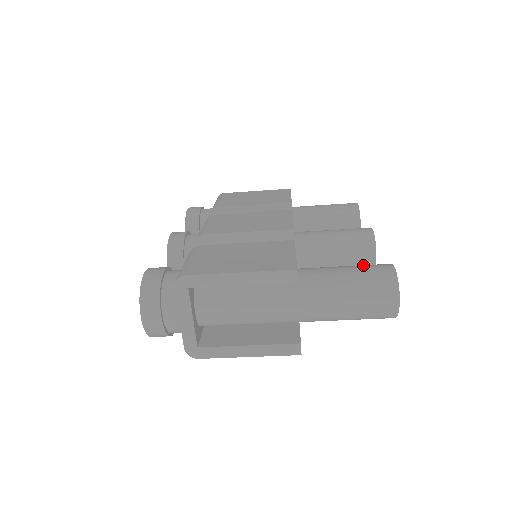
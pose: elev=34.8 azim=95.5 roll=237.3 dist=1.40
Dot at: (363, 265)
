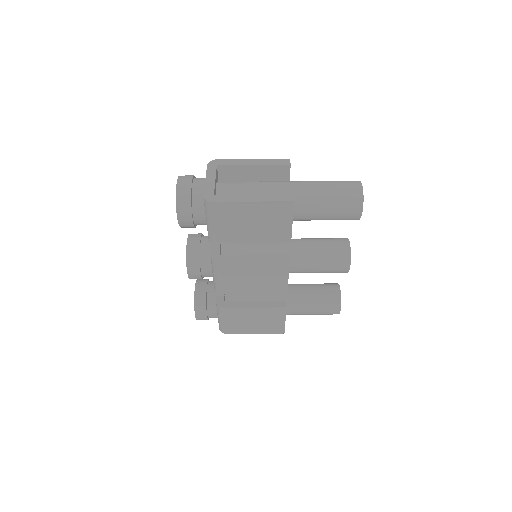
Dot at: occluded
